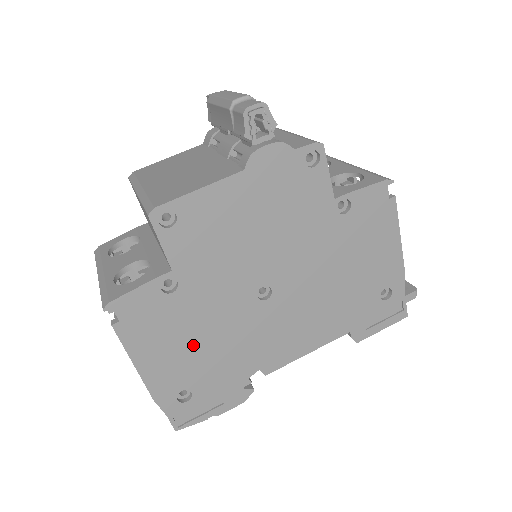
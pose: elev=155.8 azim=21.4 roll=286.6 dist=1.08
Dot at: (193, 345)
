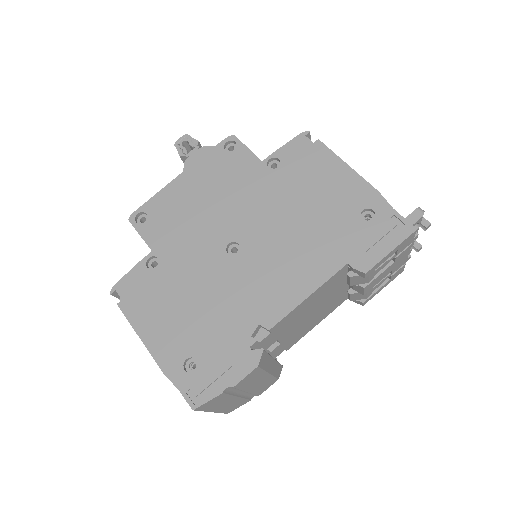
Dot at: (184, 309)
